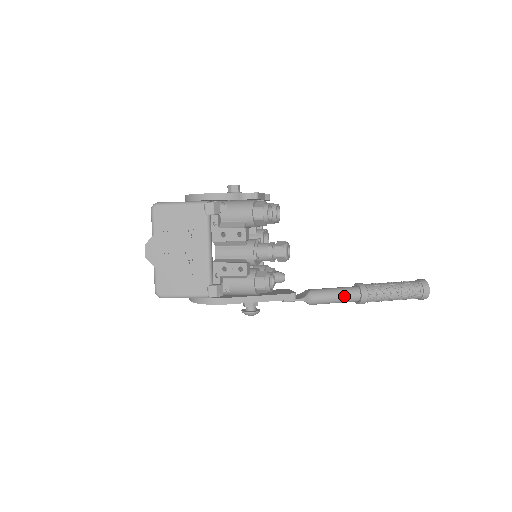
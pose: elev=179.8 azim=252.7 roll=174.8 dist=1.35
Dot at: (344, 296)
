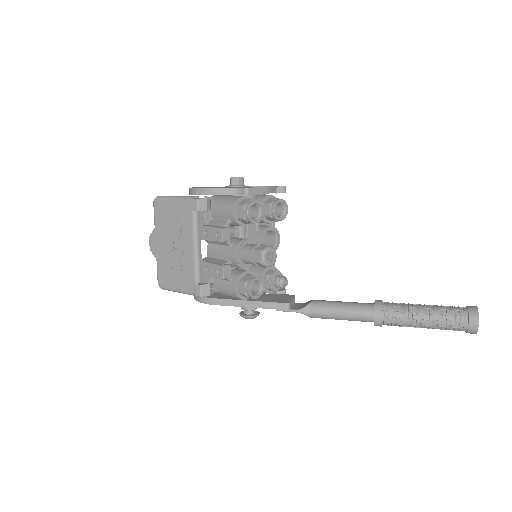
Dot at: (352, 314)
